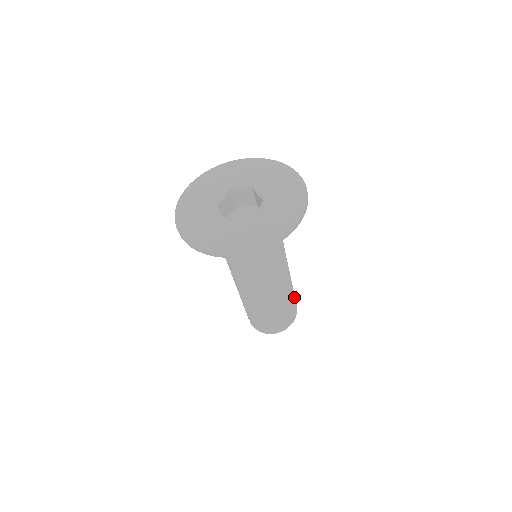
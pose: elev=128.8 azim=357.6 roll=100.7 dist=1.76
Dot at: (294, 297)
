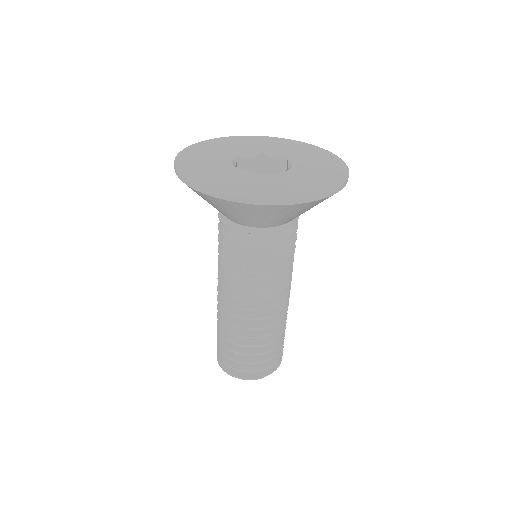
Dot at: (281, 347)
